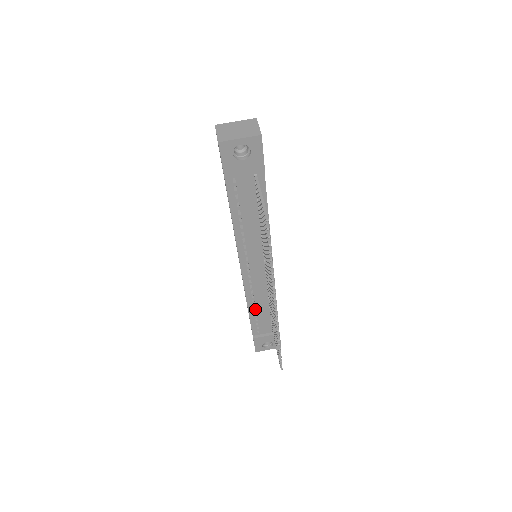
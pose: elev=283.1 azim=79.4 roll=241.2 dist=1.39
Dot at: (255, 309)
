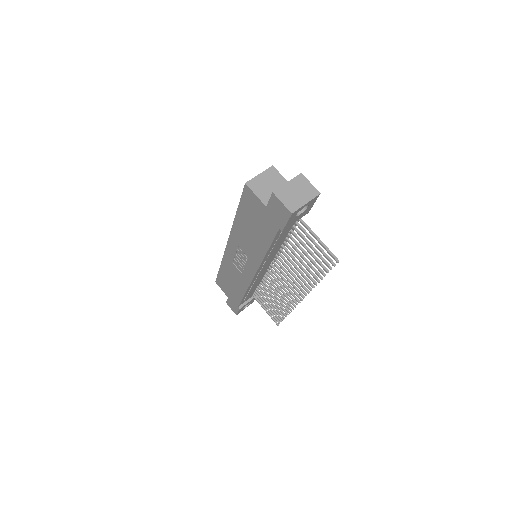
Dot at: occluded
